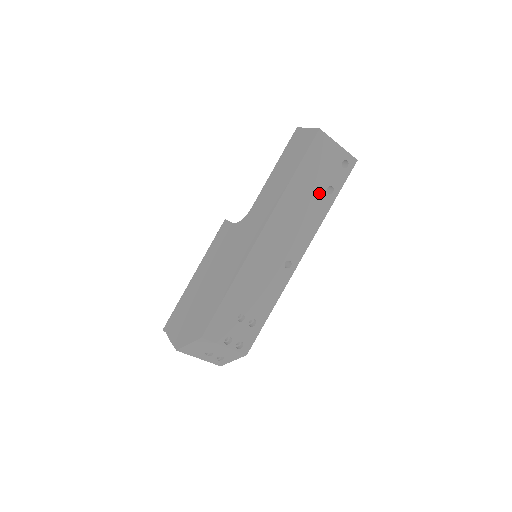
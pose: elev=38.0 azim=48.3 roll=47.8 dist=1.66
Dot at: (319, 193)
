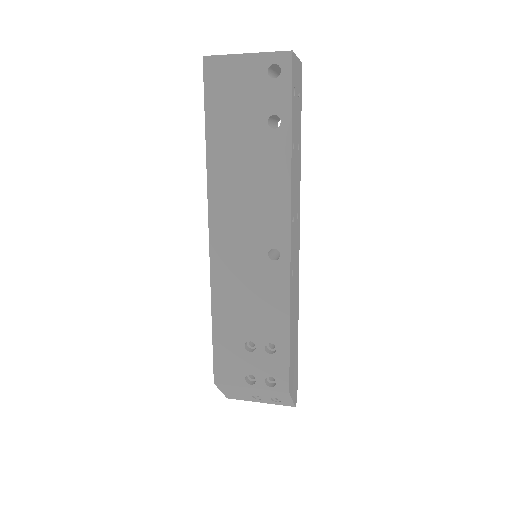
Dot at: (259, 137)
